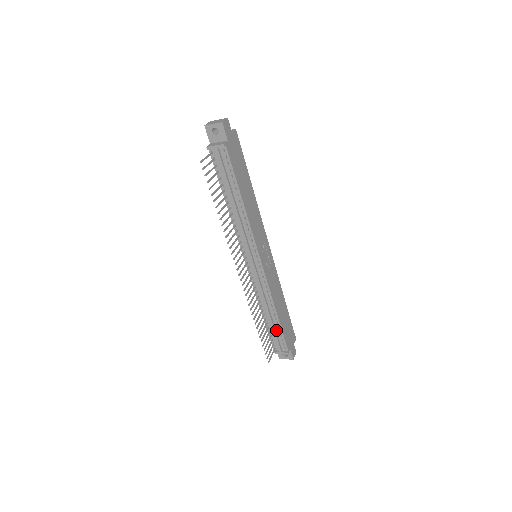
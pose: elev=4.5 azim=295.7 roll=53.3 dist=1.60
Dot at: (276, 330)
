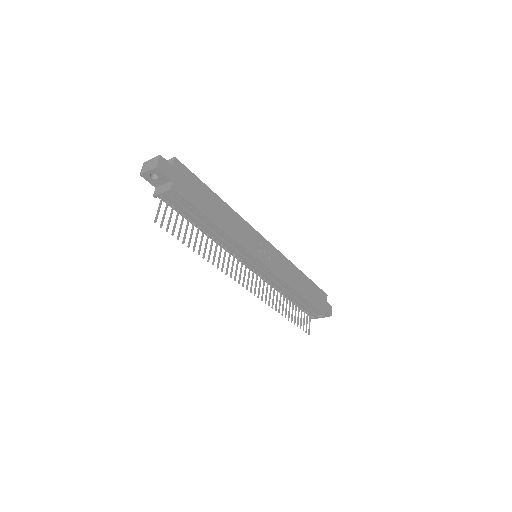
Dot at: (305, 304)
